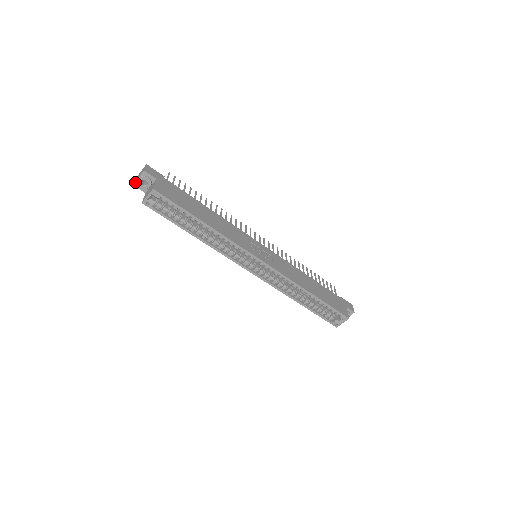
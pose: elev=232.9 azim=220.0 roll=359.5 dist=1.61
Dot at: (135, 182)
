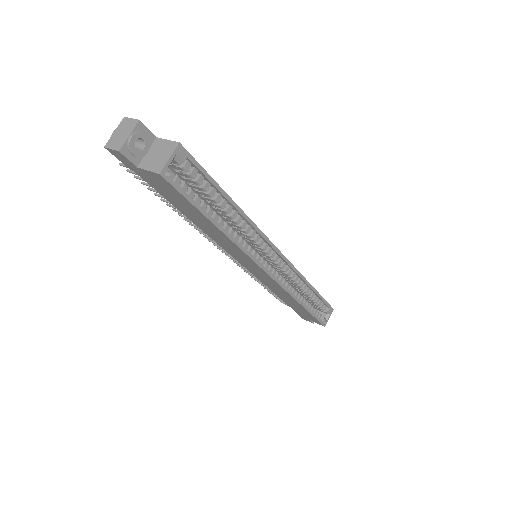
Dot at: (123, 145)
